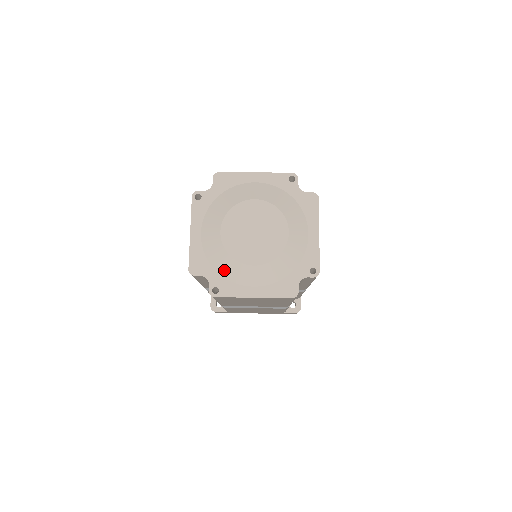
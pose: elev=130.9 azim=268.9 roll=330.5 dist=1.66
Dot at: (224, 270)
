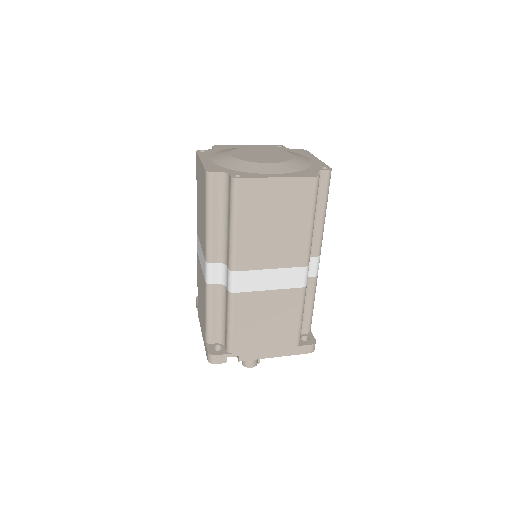
Dot at: (242, 168)
